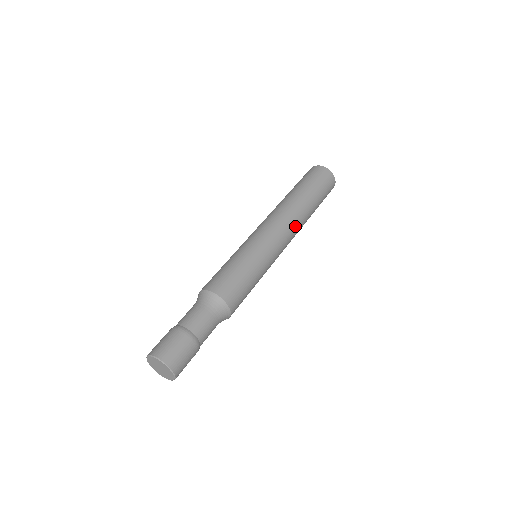
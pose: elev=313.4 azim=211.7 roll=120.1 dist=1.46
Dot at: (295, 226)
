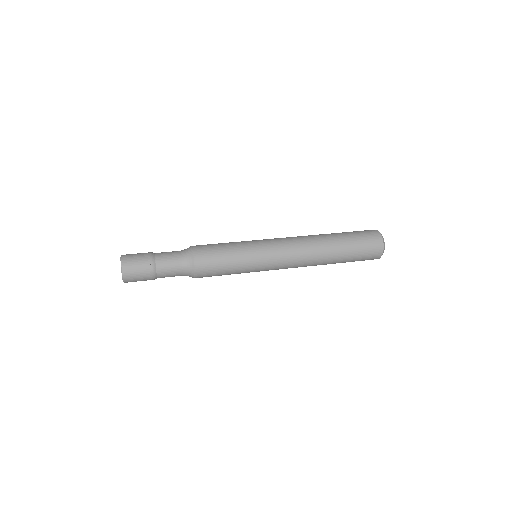
Dot at: (304, 256)
